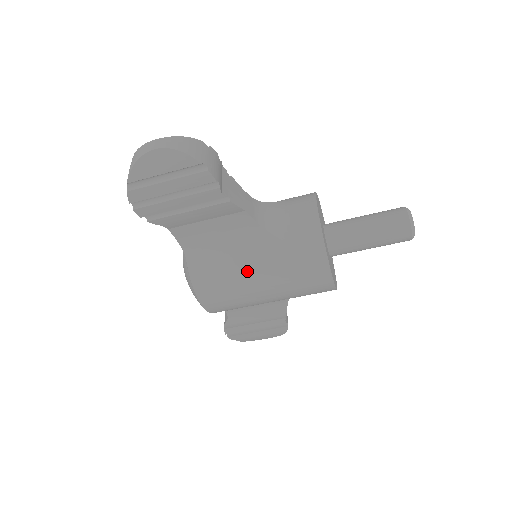
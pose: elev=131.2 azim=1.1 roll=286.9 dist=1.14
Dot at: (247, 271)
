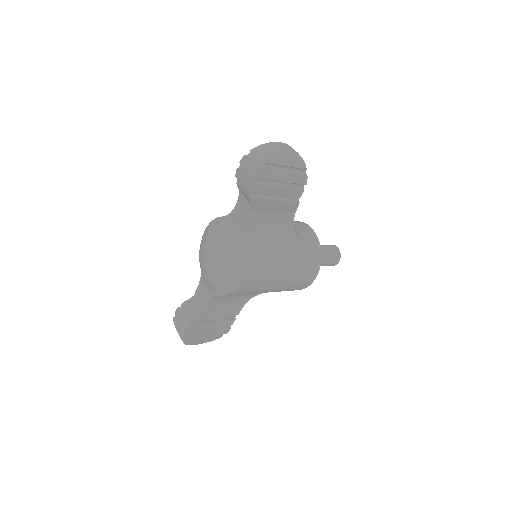
Dot at: (280, 258)
